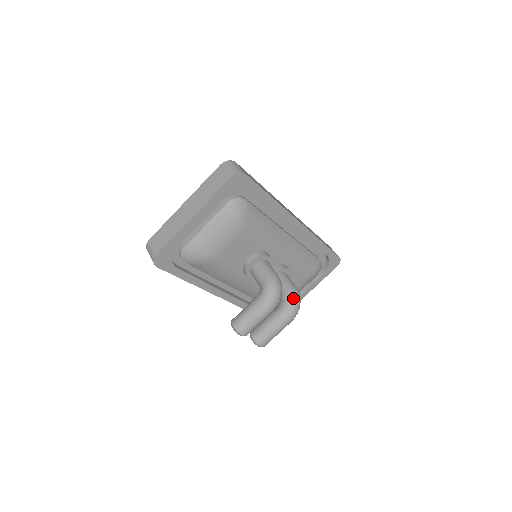
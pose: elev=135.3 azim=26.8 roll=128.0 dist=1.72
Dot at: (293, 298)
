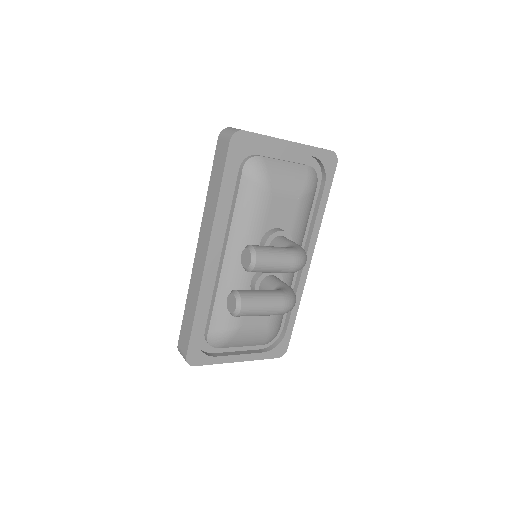
Dot at: (294, 293)
